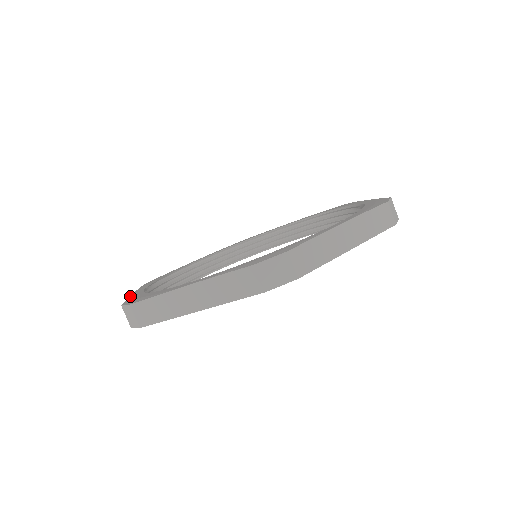
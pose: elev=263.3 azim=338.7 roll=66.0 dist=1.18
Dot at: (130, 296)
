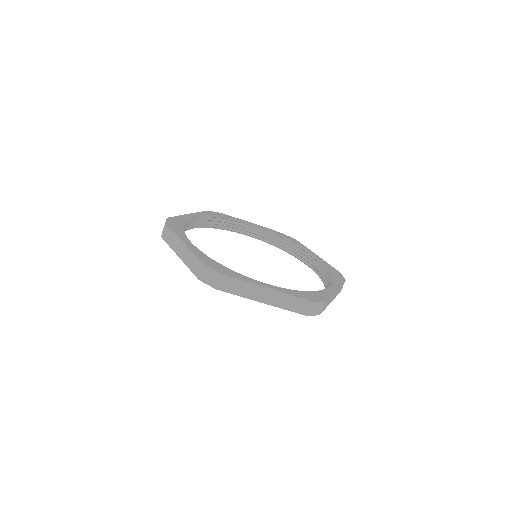
Dot at: (191, 249)
